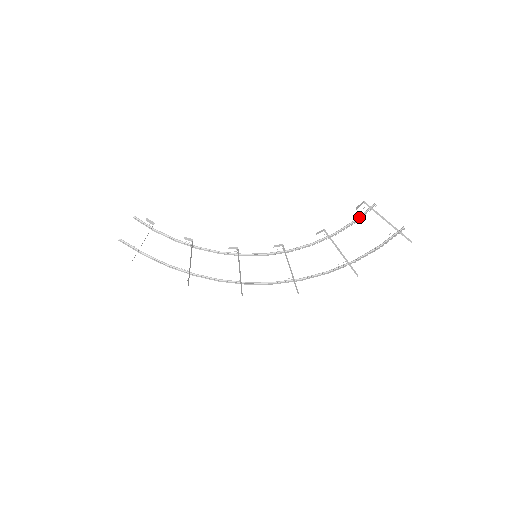
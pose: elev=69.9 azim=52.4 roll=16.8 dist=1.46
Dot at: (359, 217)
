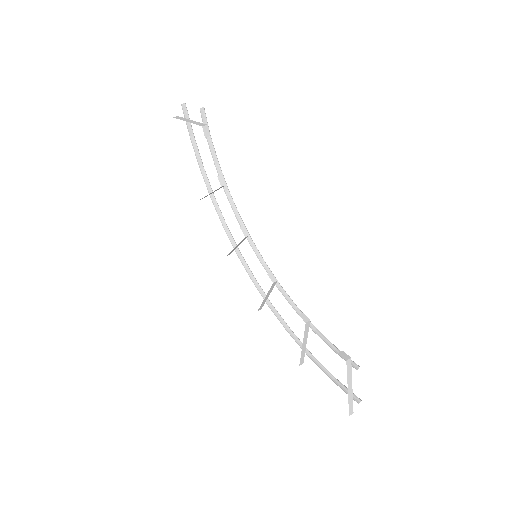
Dot at: occluded
